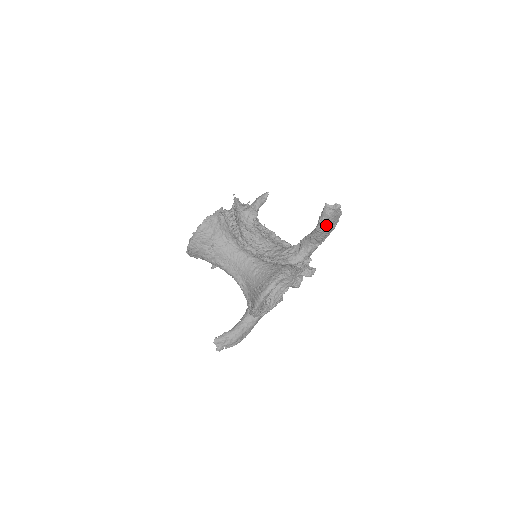
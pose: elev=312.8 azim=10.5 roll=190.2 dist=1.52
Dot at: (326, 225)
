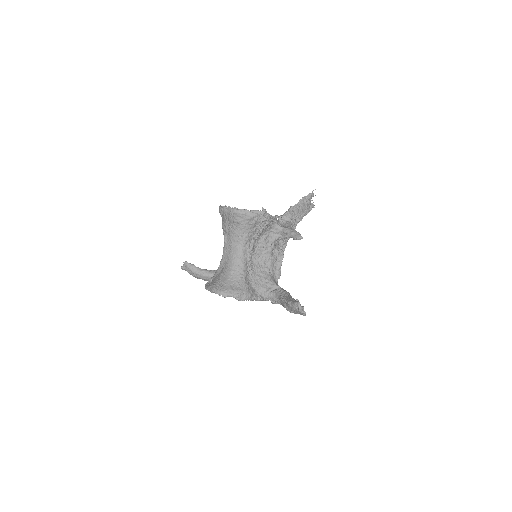
Dot at: (289, 309)
